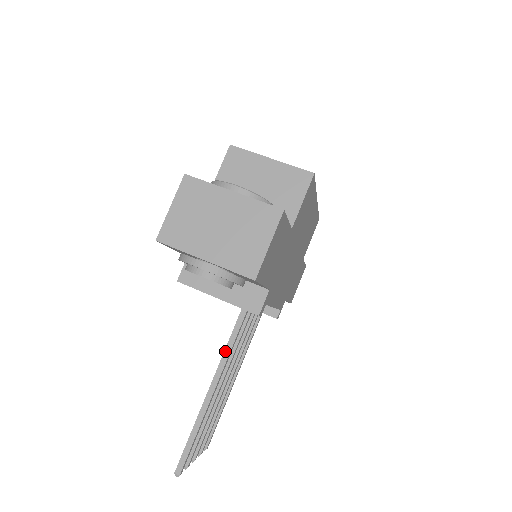
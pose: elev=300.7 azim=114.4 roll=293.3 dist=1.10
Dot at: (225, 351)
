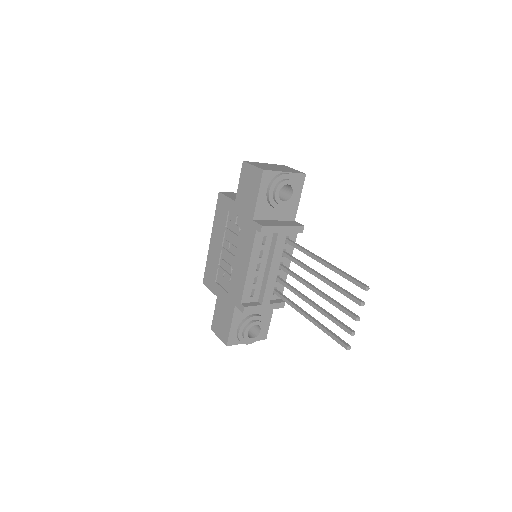
Dot at: (308, 252)
